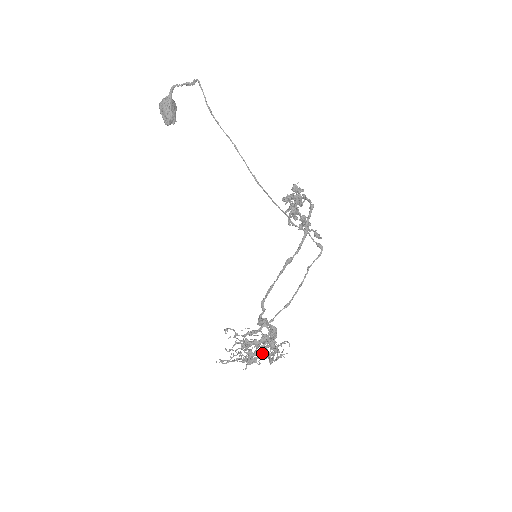
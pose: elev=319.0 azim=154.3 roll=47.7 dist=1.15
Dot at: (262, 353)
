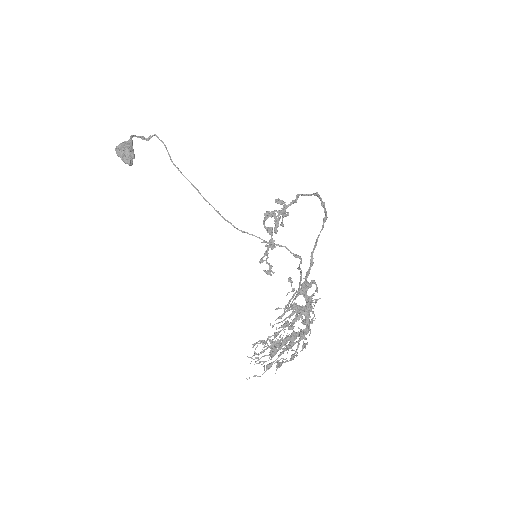
Dot at: occluded
